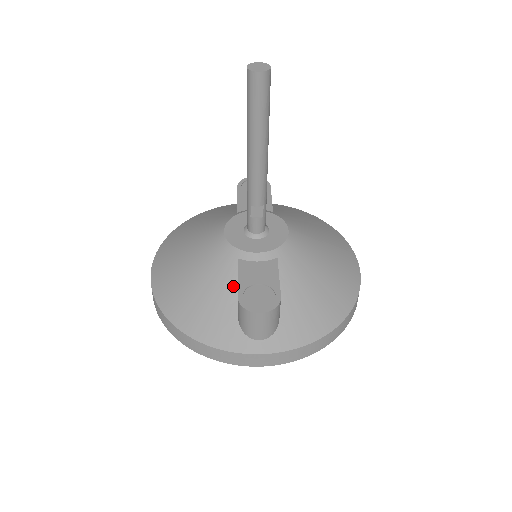
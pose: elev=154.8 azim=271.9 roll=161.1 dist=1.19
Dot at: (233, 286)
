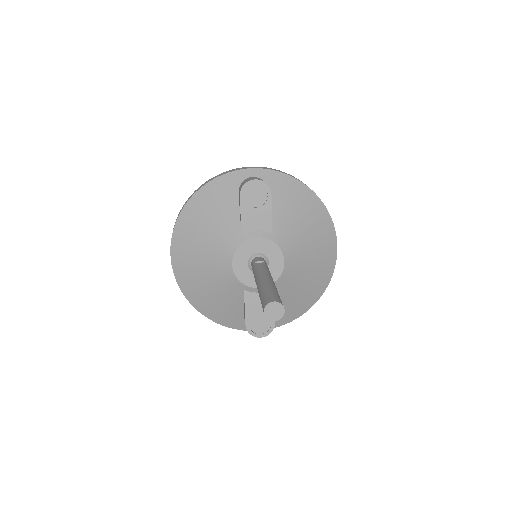
Dot at: (241, 303)
